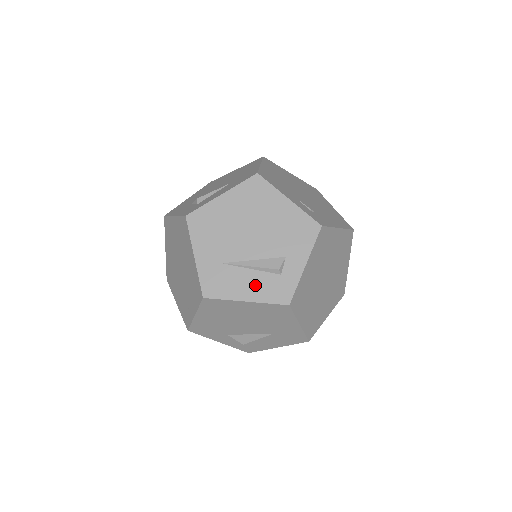
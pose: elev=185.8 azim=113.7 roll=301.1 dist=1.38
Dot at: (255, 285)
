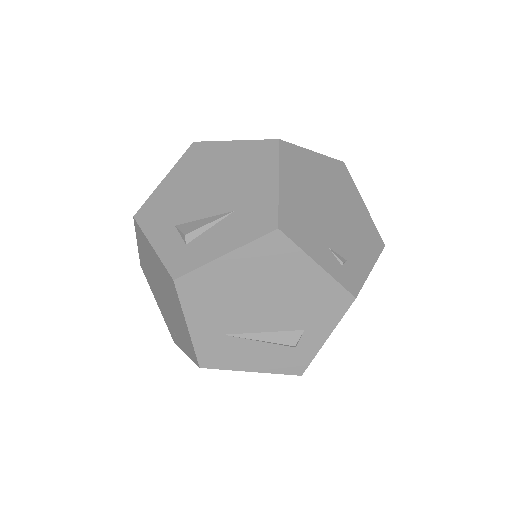
Dot at: (263, 357)
